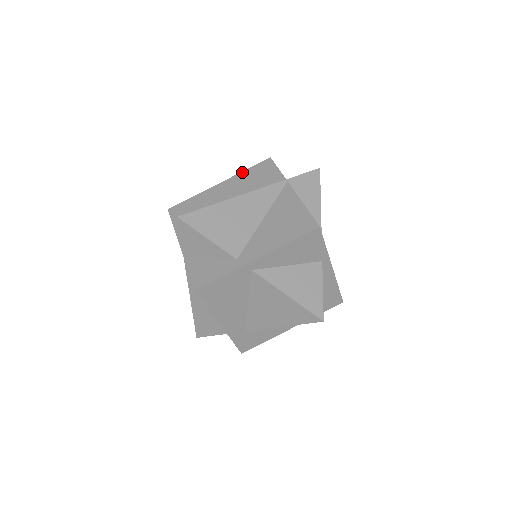
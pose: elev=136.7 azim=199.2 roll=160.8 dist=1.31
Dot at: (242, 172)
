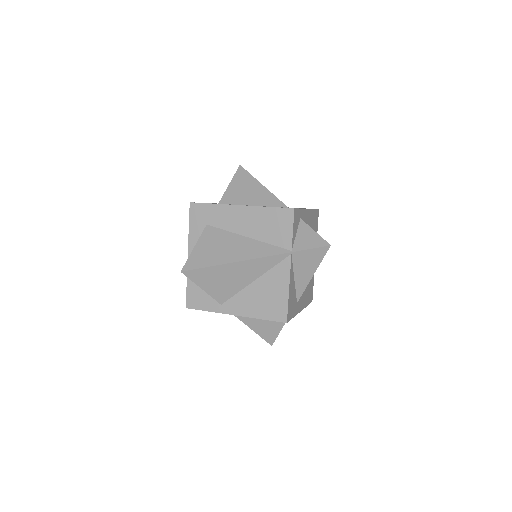
Dot at: (263, 208)
